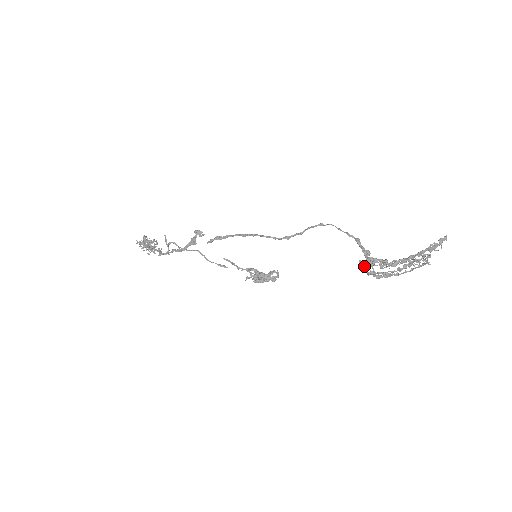
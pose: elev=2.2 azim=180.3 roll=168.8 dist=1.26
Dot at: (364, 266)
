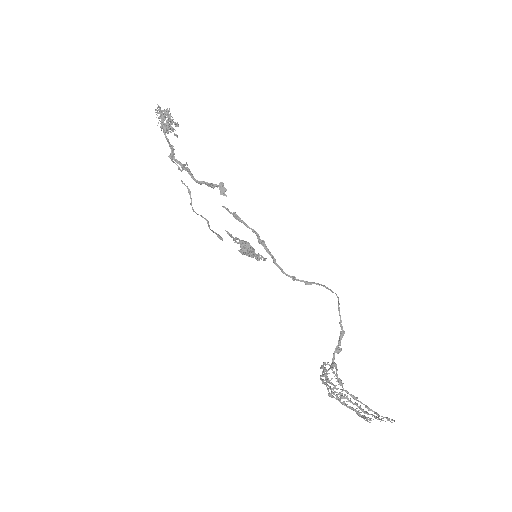
Dot at: (323, 376)
